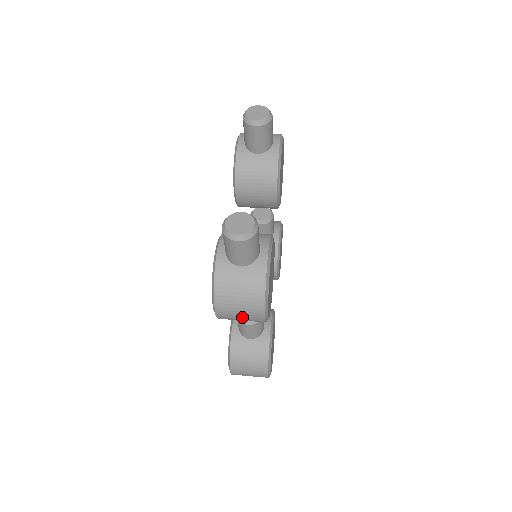
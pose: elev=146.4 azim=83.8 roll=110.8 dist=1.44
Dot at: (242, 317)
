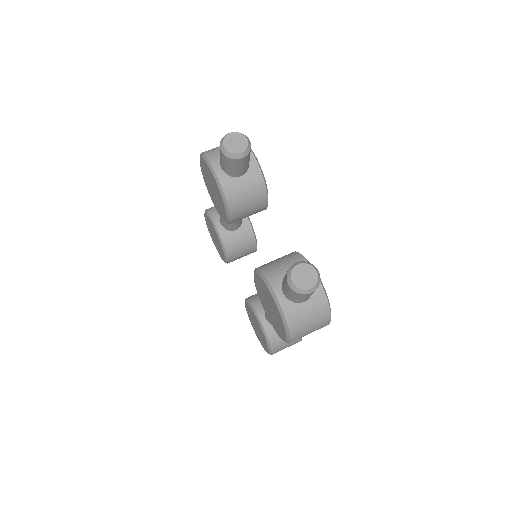
Dot at: occluded
